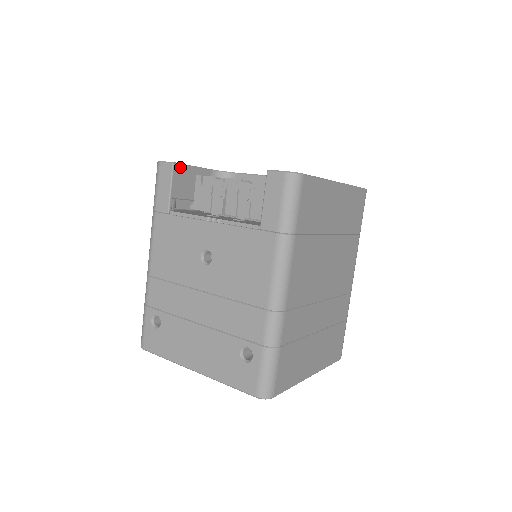
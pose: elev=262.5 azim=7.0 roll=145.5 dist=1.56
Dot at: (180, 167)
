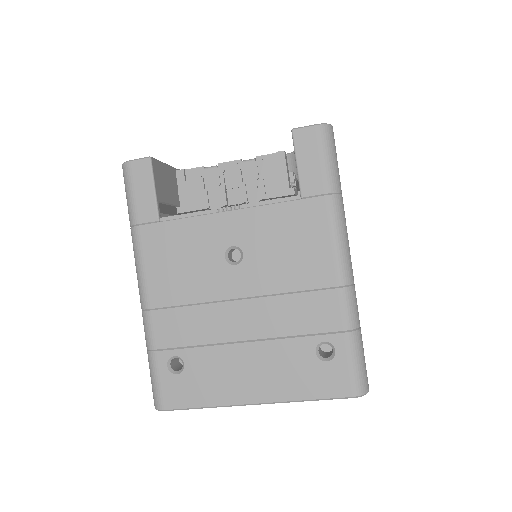
Dot at: (156, 163)
